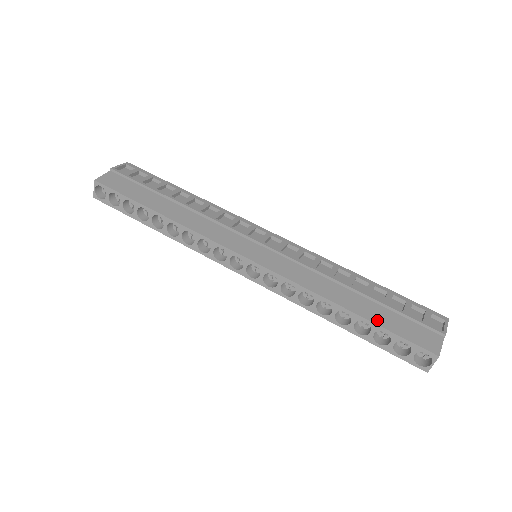
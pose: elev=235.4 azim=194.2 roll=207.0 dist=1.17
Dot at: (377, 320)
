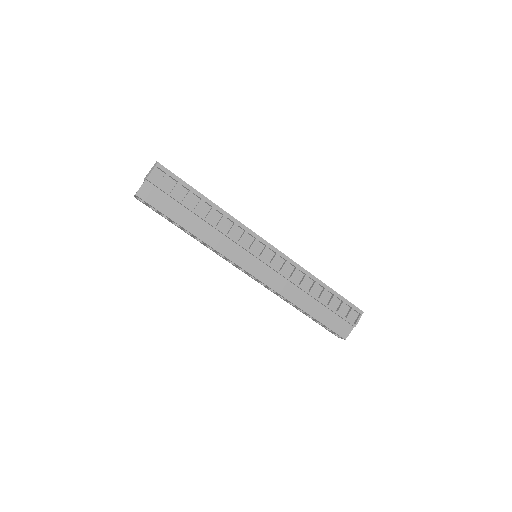
Dot at: (320, 318)
